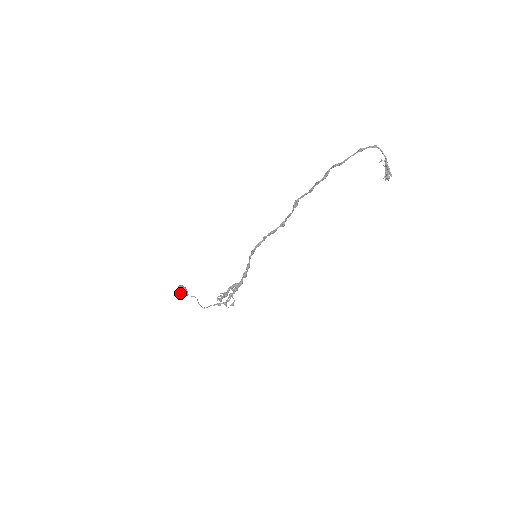
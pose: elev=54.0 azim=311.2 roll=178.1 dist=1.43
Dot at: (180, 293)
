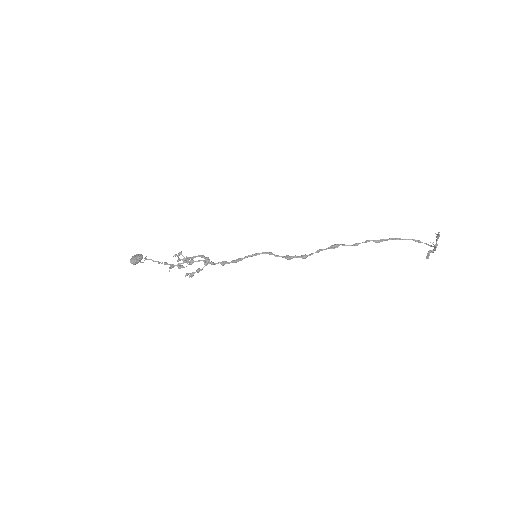
Dot at: (132, 257)
